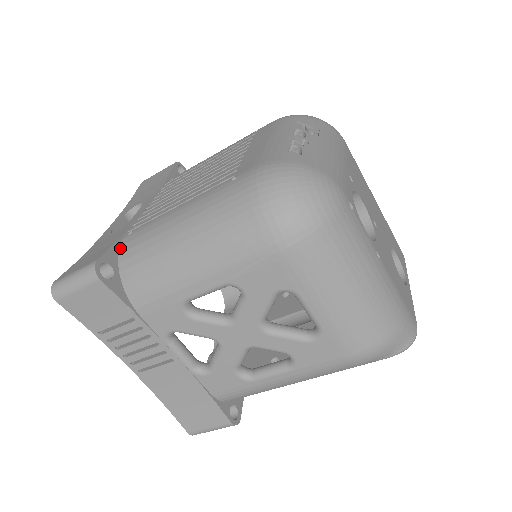
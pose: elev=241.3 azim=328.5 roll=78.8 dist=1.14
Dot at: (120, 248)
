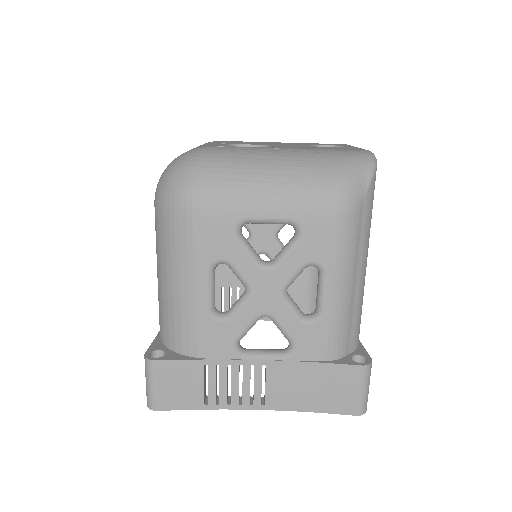
Dot at: (160, 338)
